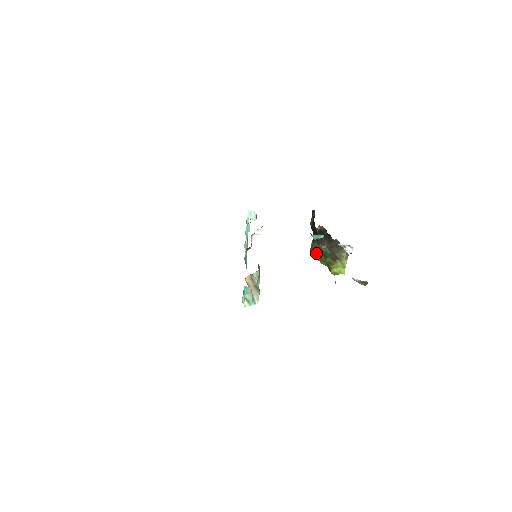
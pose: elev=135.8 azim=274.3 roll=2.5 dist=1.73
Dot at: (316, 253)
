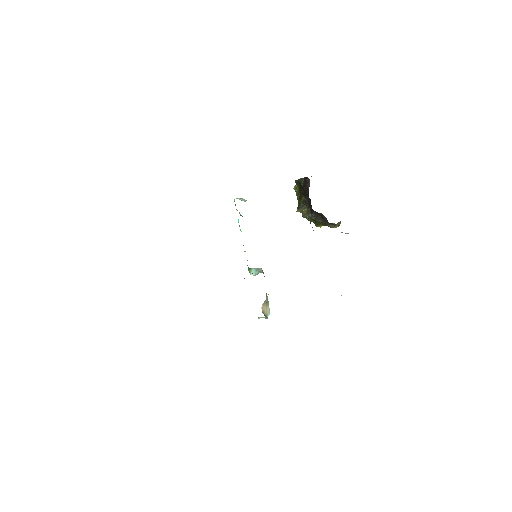
Dot at: (305, 216)
